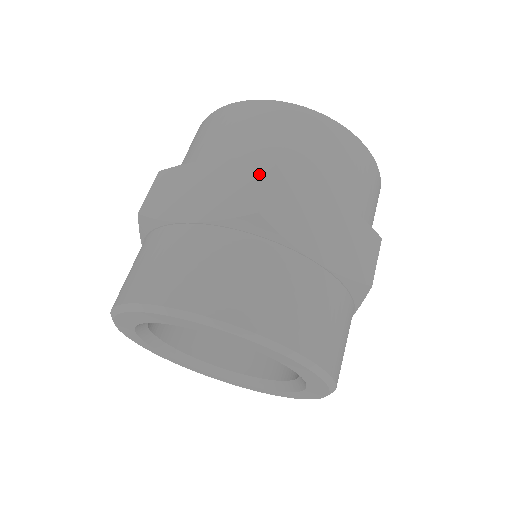
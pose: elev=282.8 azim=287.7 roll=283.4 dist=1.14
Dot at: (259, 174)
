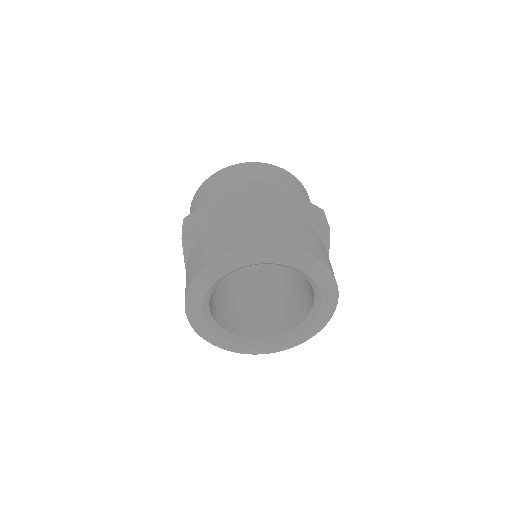
Dot at: (246, 187)
